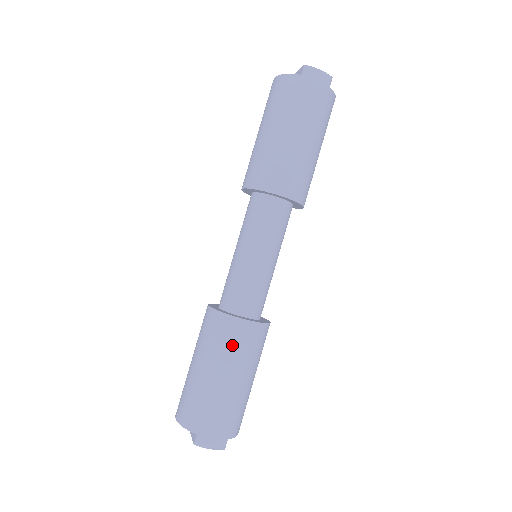
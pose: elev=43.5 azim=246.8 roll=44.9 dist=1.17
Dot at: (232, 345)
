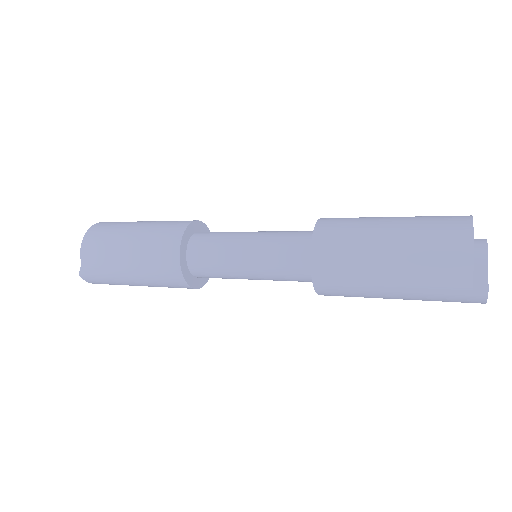
Dot at: (164, 283)
